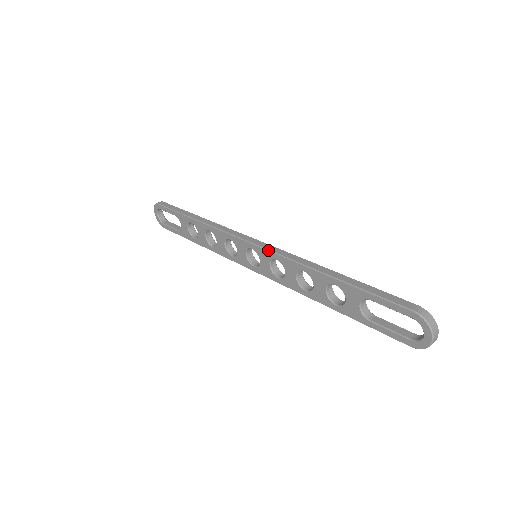
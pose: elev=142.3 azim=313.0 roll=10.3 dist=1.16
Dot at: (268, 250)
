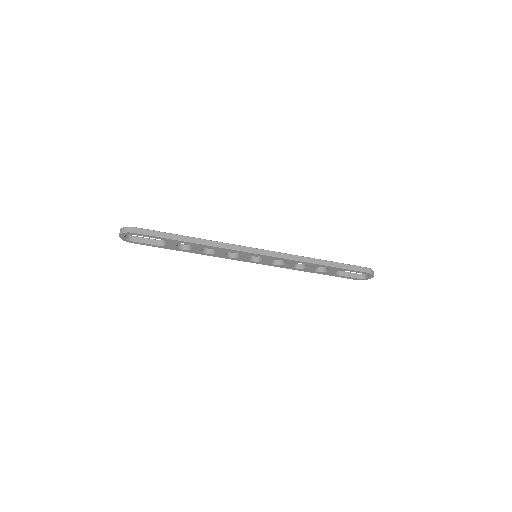
Dot at: (276, 257)
